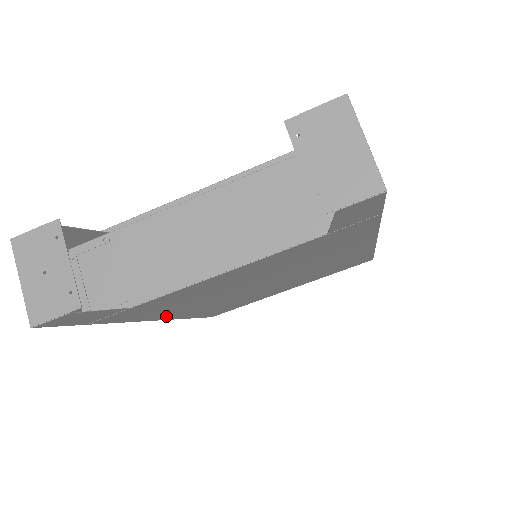
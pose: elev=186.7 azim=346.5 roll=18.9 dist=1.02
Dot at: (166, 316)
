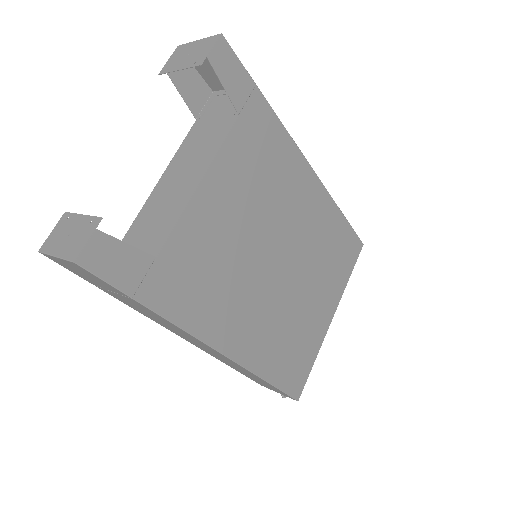
Dot at: (222, 338)
